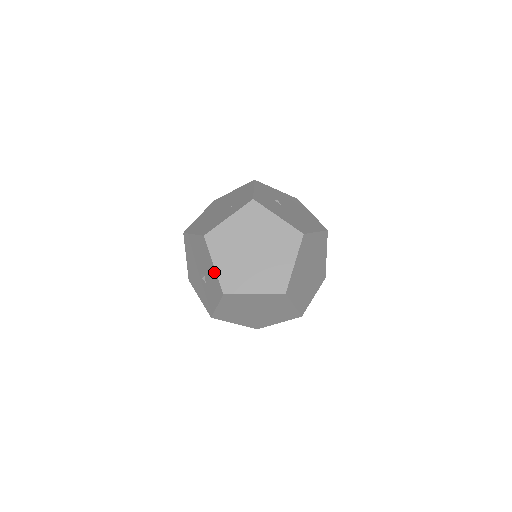
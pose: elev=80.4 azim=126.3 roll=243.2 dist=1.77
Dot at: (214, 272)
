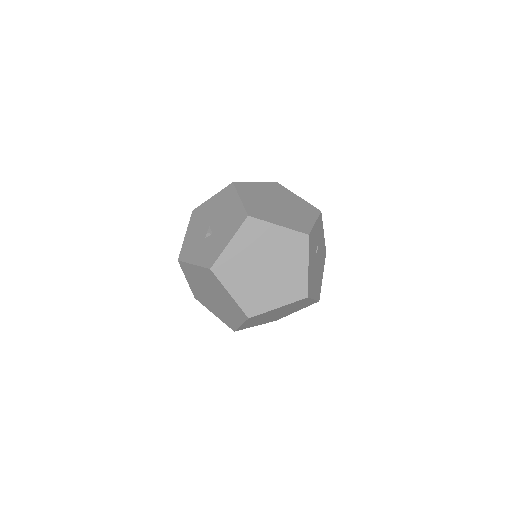
Dot at: (223, 246)
